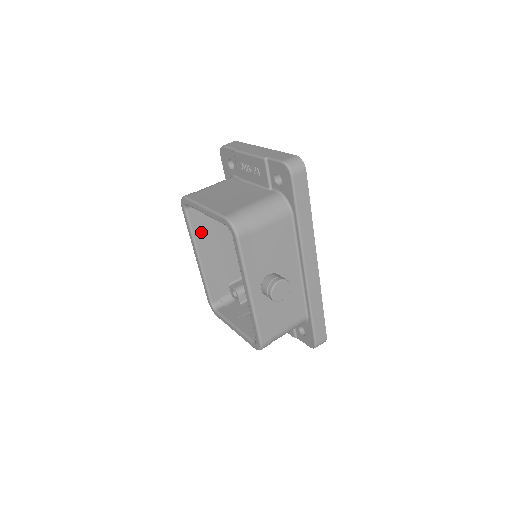
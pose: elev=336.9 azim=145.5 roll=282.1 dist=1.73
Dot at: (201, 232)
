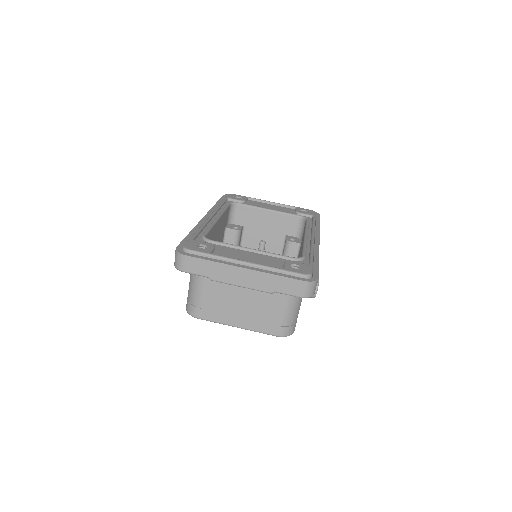
Dot at: occluded
